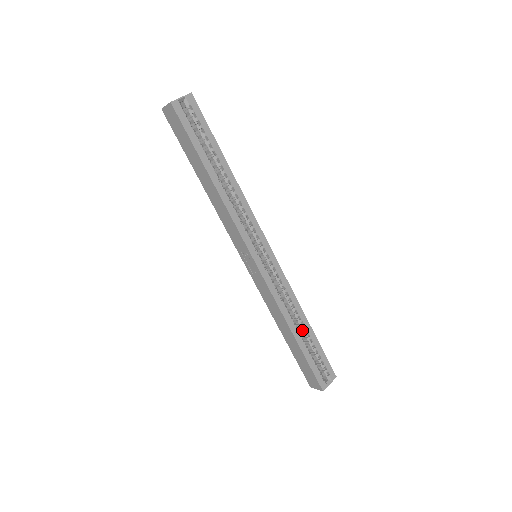
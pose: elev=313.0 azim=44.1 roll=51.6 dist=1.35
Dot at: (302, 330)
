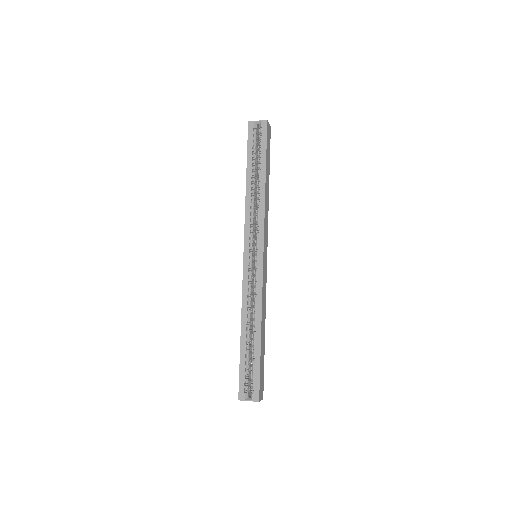
Dot at: (253, 336)
